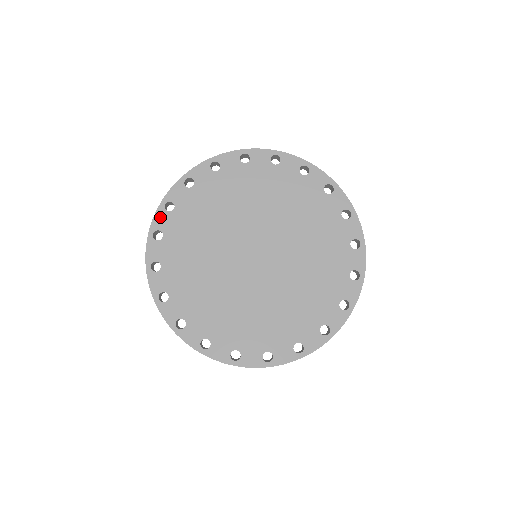
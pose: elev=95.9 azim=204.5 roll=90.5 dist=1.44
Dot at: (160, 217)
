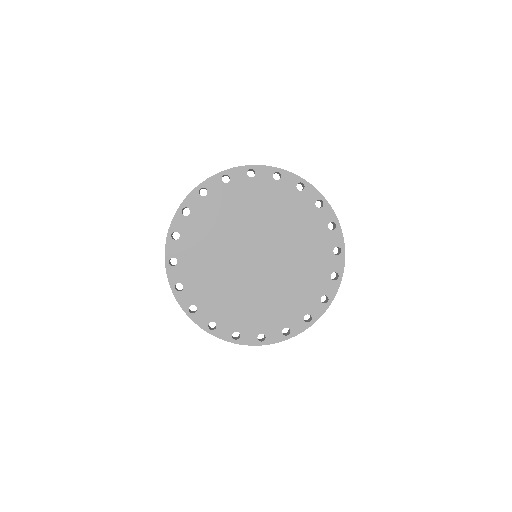
Dot at: (214, 181)
